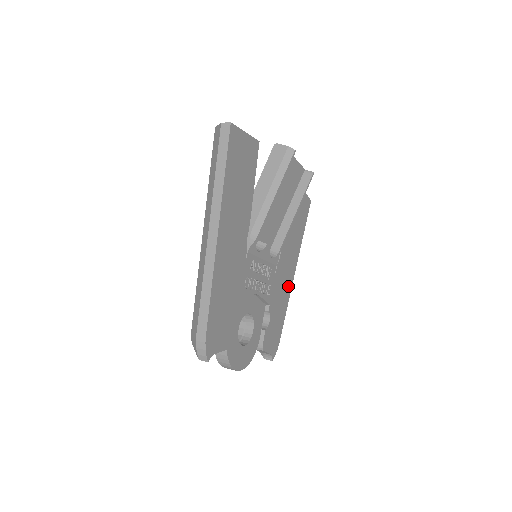
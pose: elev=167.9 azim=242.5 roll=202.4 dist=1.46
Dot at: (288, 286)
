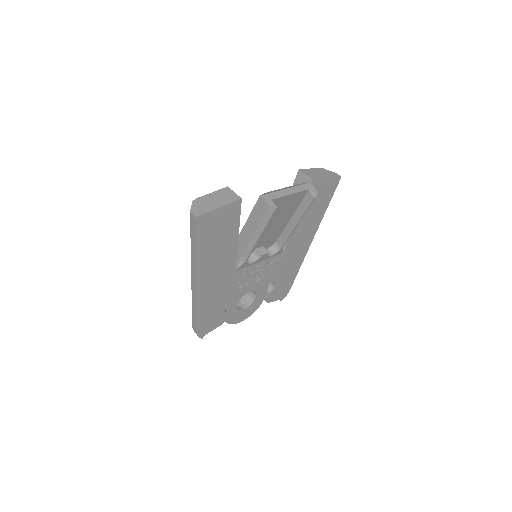
Dot at: (302, 254)
